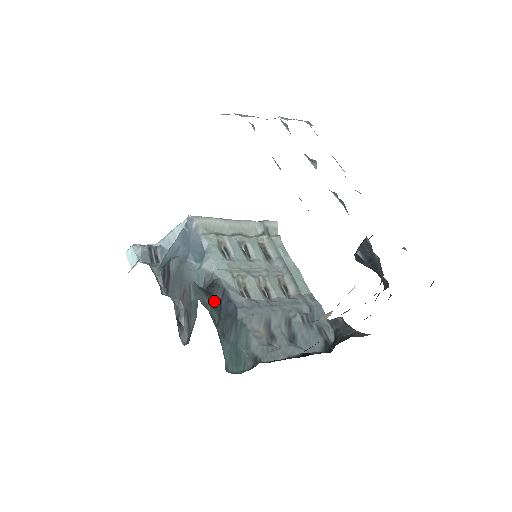
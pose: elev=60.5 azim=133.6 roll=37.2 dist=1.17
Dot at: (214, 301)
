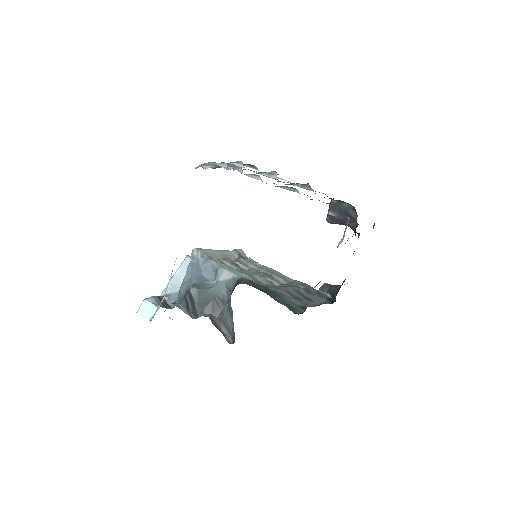
Dot at: occluded
